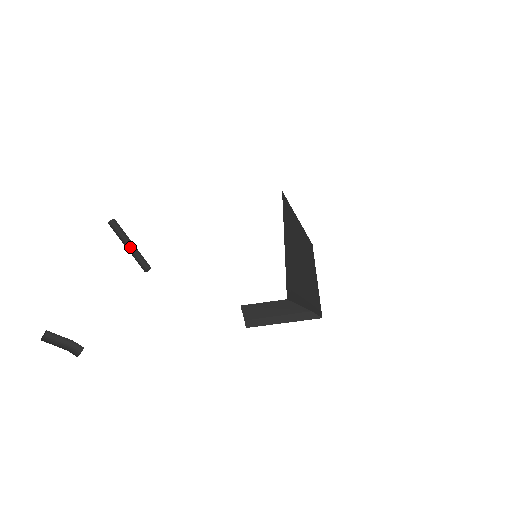
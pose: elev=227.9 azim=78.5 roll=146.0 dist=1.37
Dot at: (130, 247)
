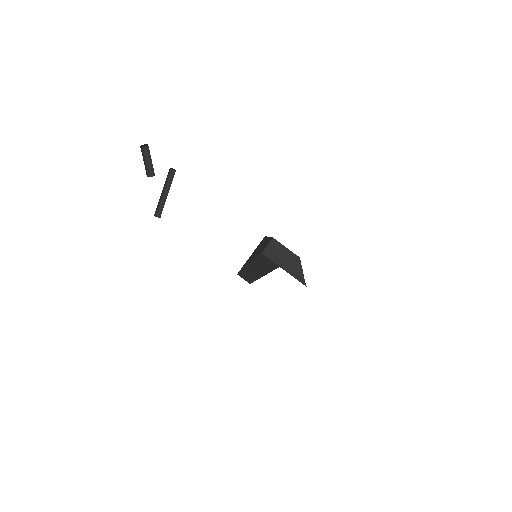
Dot at: (163, 194)
